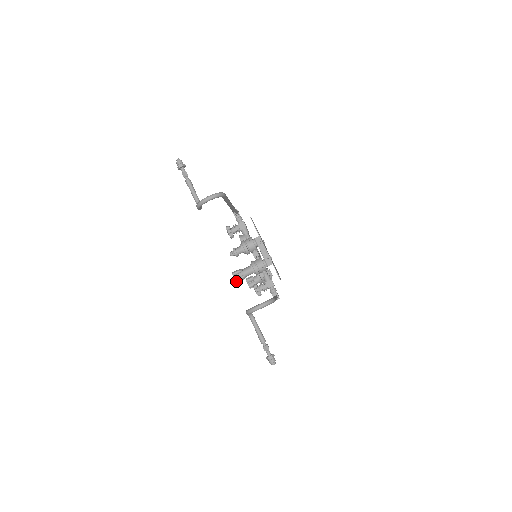
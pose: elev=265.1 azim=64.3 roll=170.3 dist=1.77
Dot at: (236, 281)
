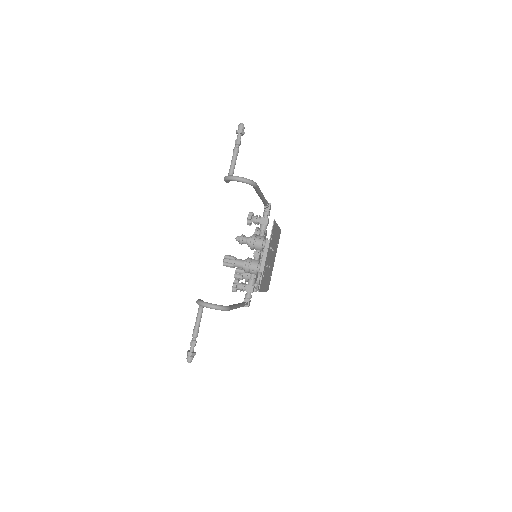
Dot at: (223, 264)
